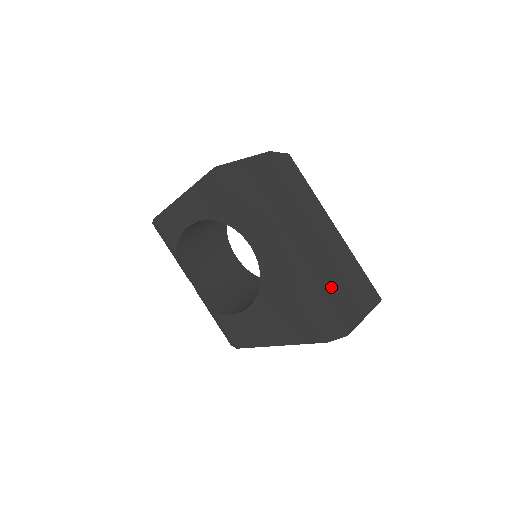
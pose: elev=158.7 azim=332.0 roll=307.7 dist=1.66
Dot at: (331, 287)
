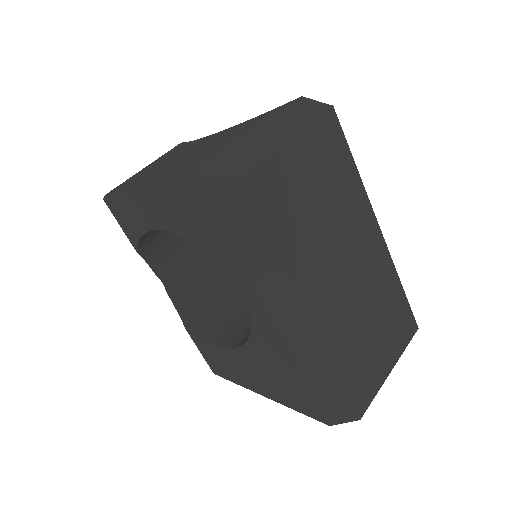
Dot at: (352, 348)
